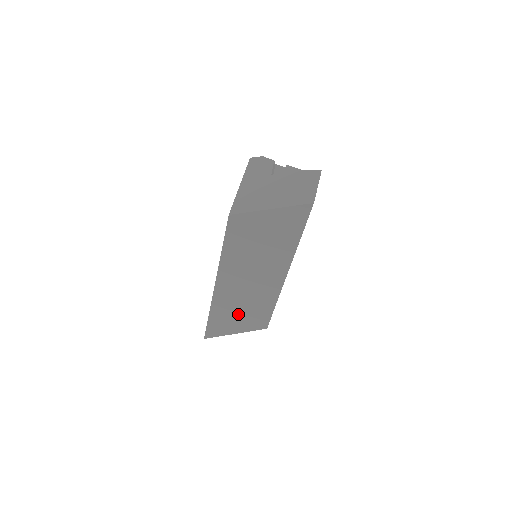
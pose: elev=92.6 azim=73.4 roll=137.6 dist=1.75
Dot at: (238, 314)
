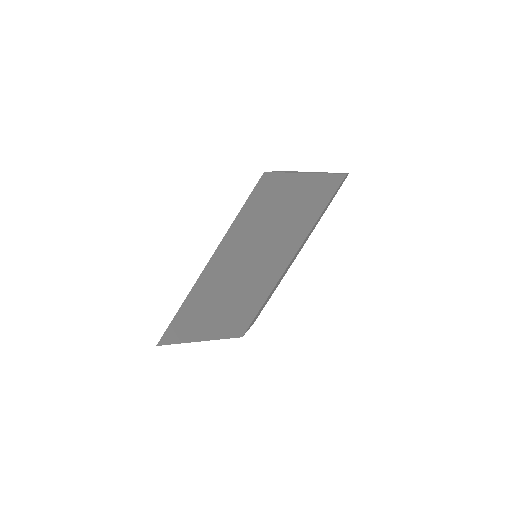
Dot at: (217, 308)
